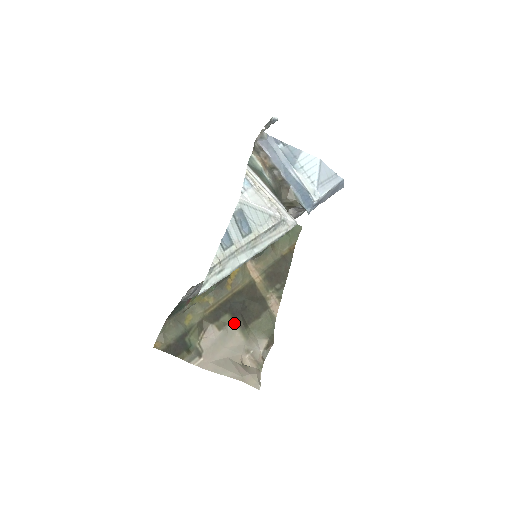
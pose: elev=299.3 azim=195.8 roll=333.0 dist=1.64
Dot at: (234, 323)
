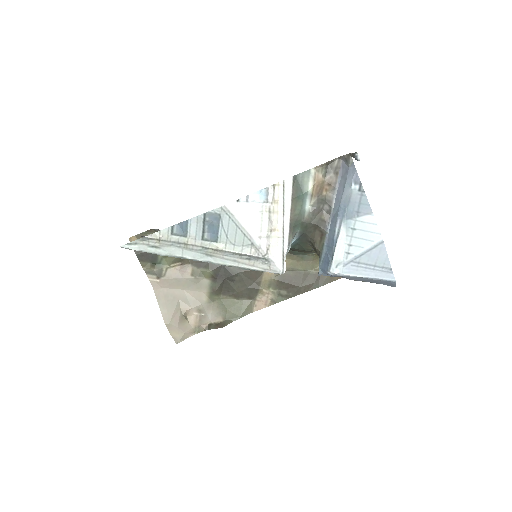
Dot at: (210, 282)
